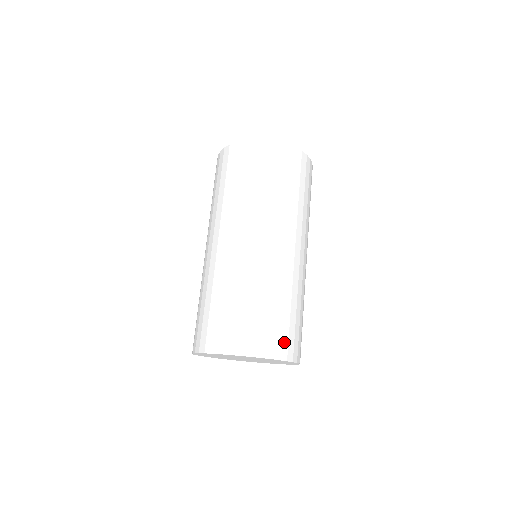
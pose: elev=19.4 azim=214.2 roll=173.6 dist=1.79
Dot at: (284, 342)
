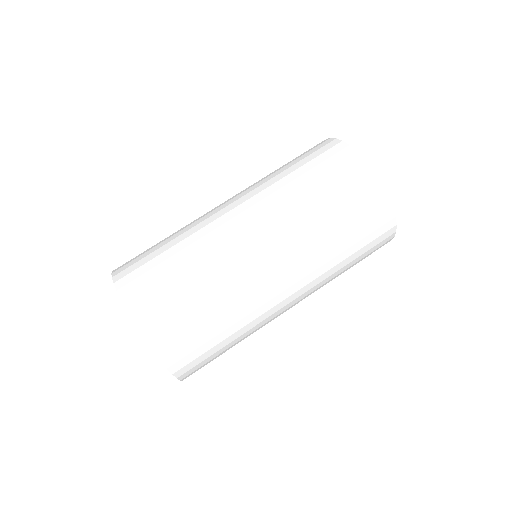
Dot at: (169, 333)
